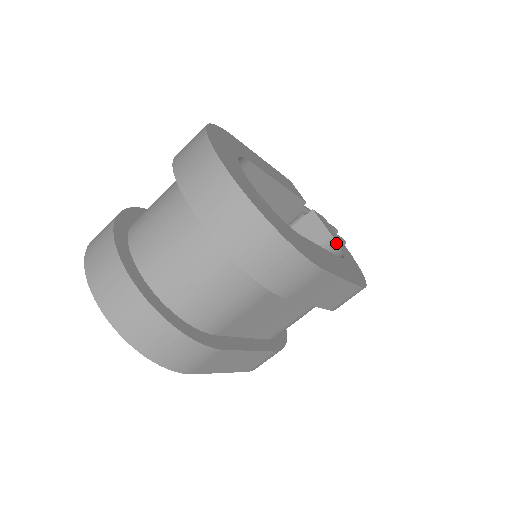
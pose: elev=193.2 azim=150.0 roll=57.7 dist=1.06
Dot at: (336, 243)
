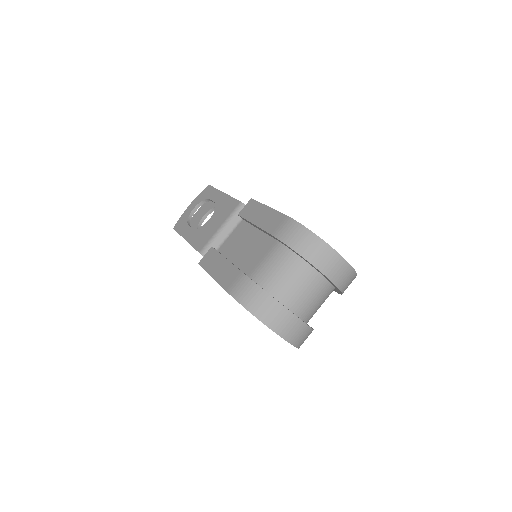
Dot at: occluded
